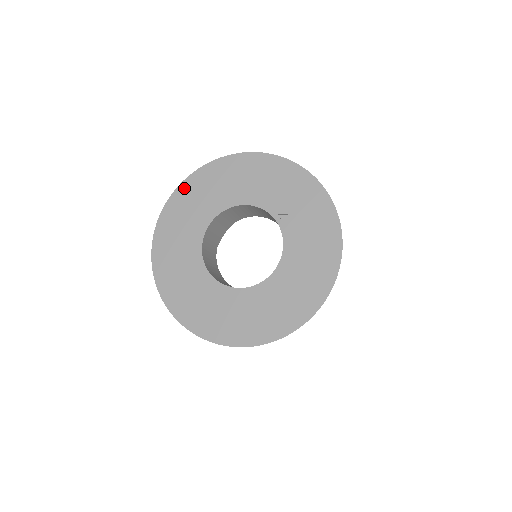
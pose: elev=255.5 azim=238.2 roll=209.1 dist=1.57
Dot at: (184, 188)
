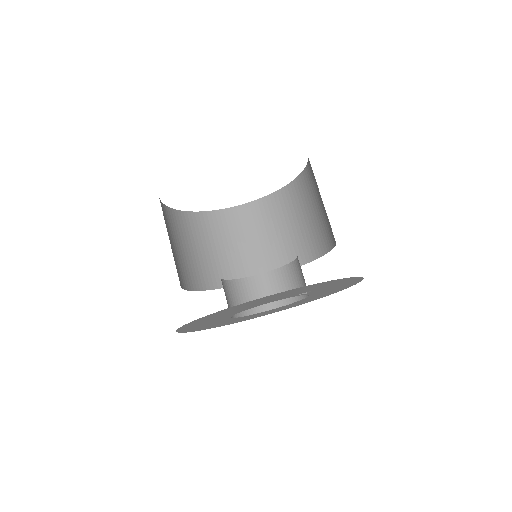
Dot at: occluded
